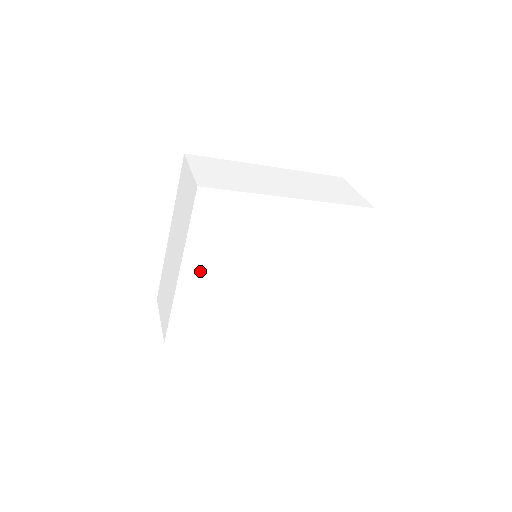
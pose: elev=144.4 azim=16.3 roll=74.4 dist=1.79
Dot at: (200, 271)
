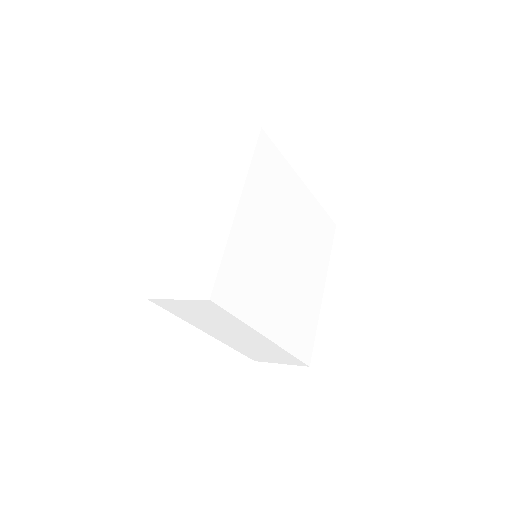
Dot at: (251, 214)
